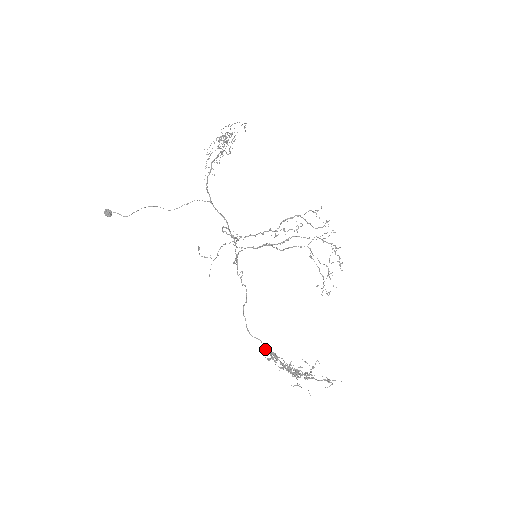
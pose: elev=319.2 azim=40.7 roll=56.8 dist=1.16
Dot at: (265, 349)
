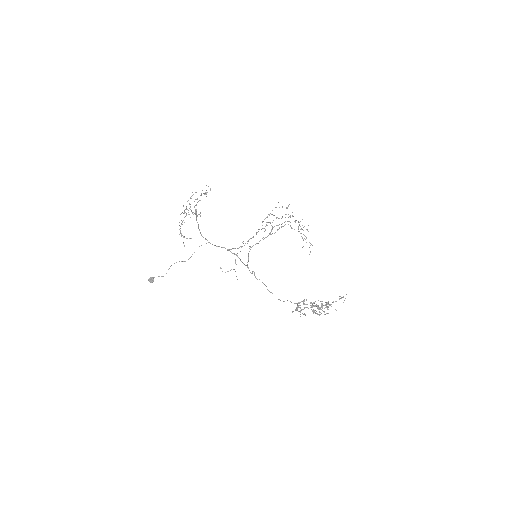
Dot at: occluded
